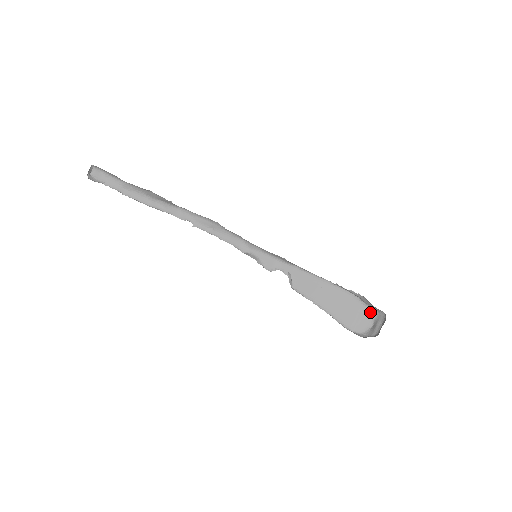
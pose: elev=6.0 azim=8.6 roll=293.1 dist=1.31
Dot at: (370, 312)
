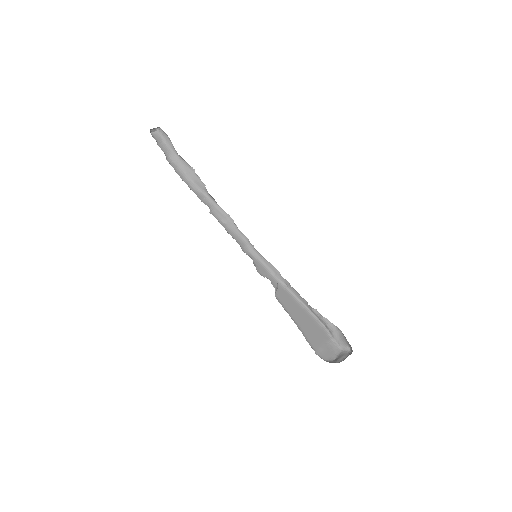
Dot at: (335, 348)
